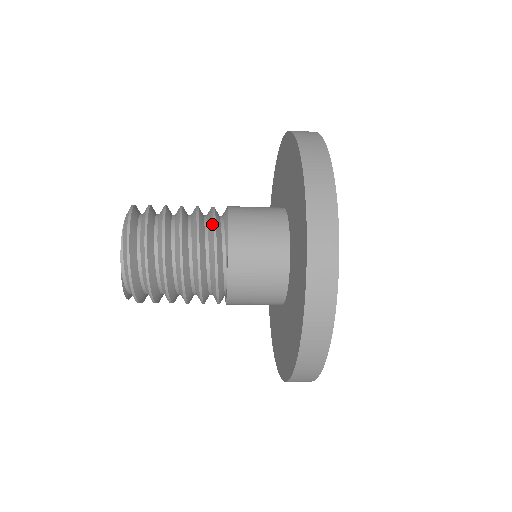
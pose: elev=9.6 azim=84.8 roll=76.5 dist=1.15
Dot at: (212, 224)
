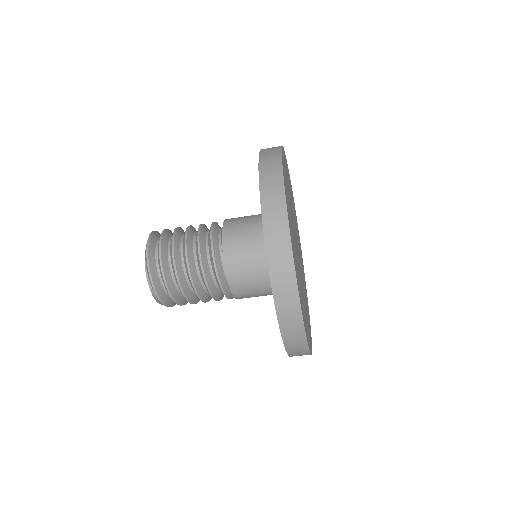
Dot at: (210, 244)
